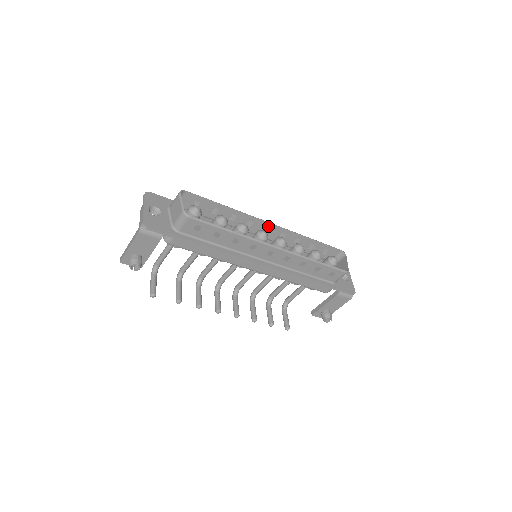
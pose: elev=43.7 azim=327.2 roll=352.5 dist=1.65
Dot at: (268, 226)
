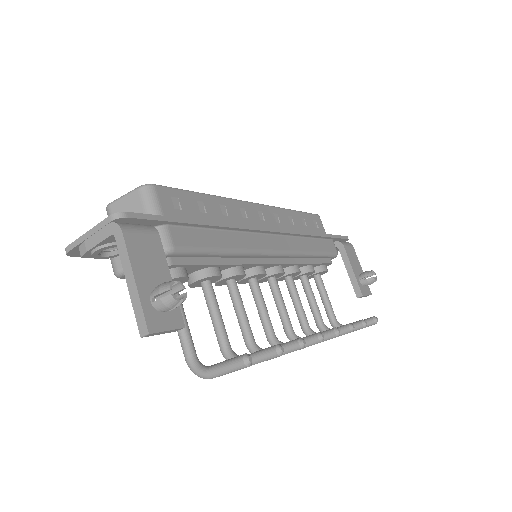
Dot at: occluded
